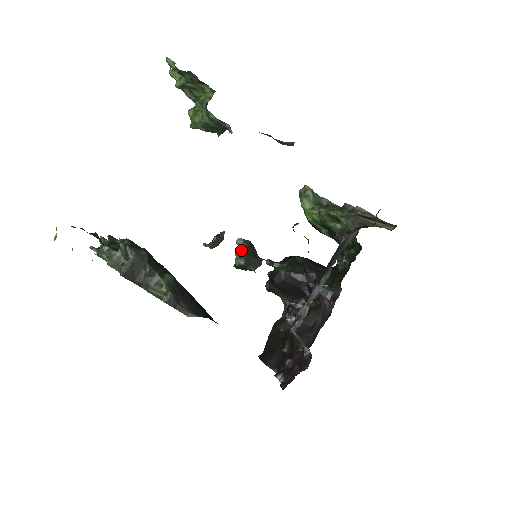
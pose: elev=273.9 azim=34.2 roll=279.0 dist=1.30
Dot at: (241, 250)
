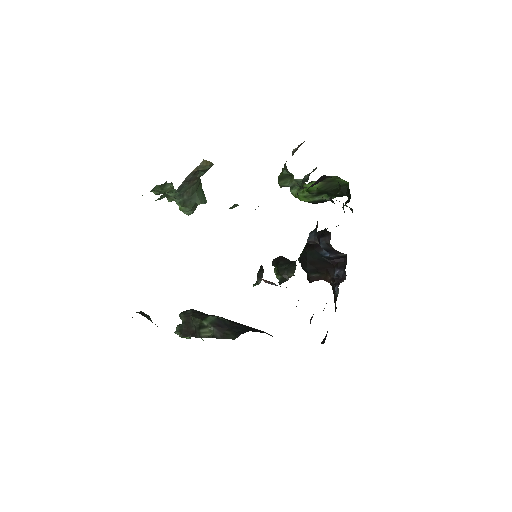
Dot at: (275, 267)
